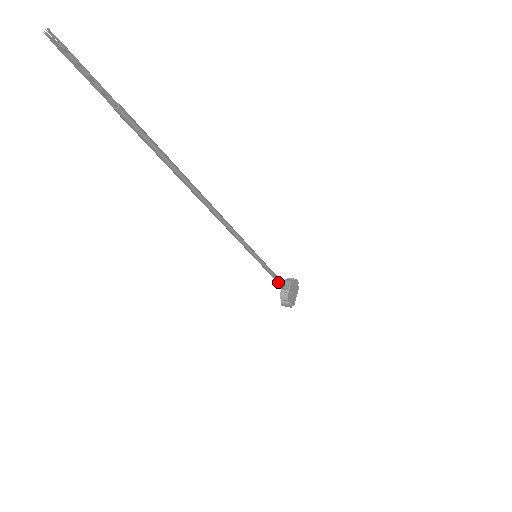
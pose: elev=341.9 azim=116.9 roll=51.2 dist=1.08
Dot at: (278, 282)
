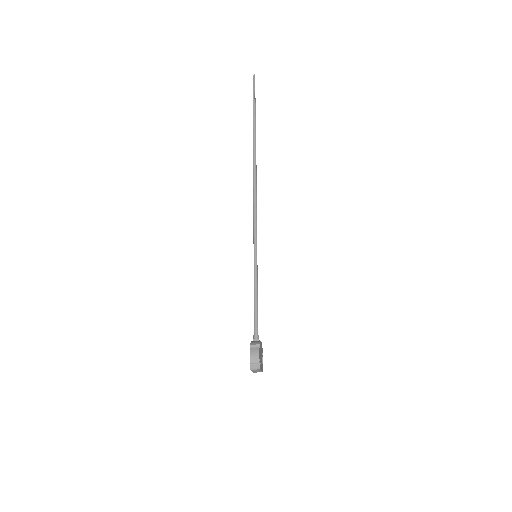
Dot at: (256, 317)
